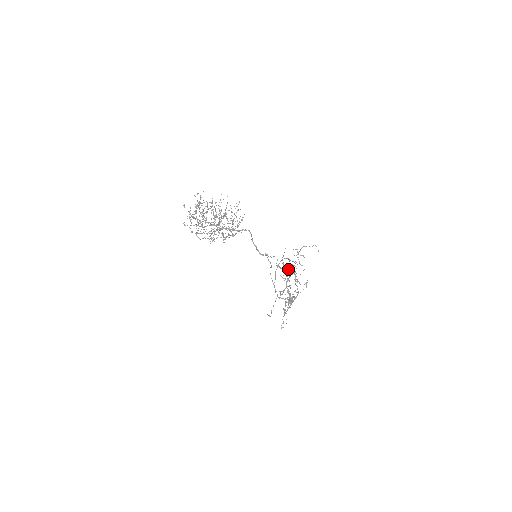
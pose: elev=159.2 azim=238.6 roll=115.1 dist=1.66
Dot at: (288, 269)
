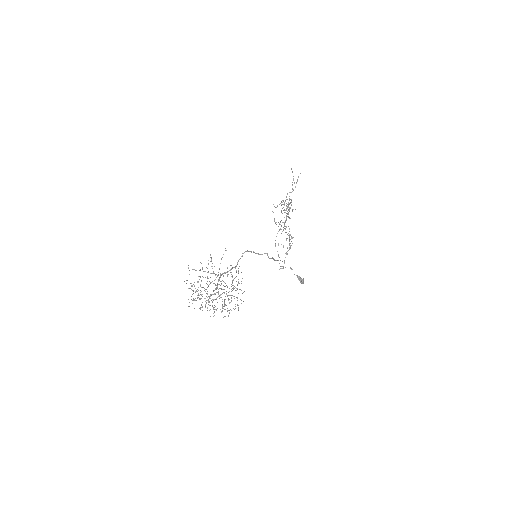
Dot at: occluded
